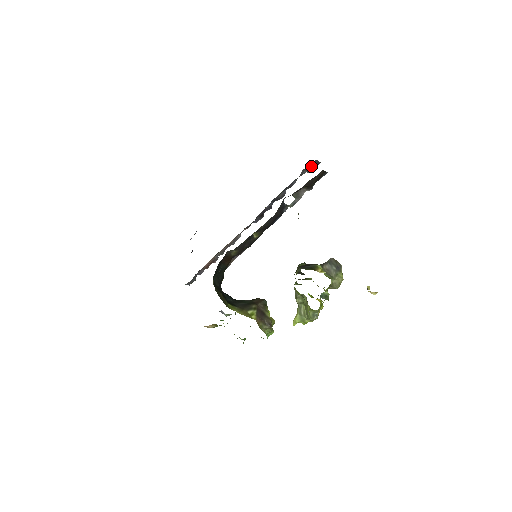
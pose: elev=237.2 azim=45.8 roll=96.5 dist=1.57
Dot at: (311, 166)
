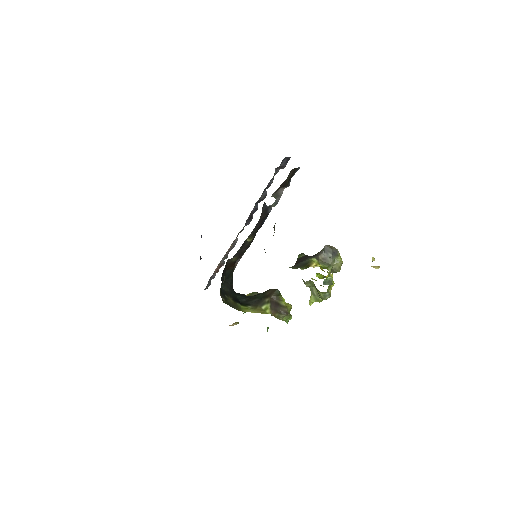
Dot at: (282, 164)
